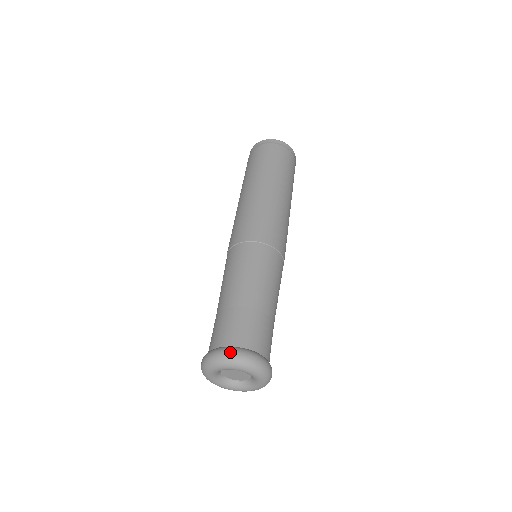
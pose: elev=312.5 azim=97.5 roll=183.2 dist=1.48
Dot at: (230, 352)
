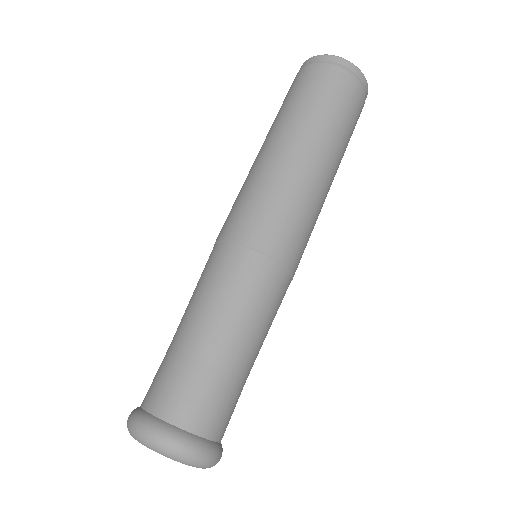
Dot at: (166, 438)
